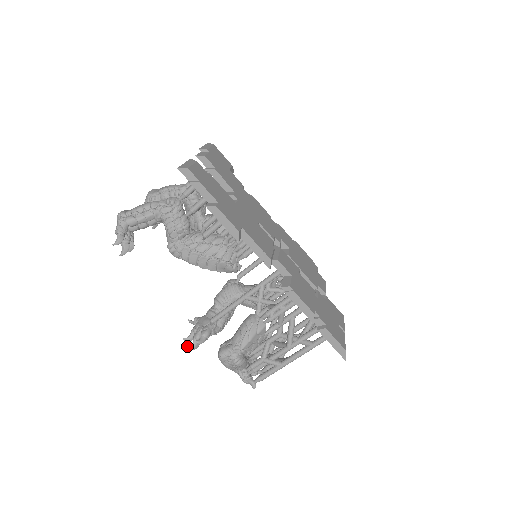
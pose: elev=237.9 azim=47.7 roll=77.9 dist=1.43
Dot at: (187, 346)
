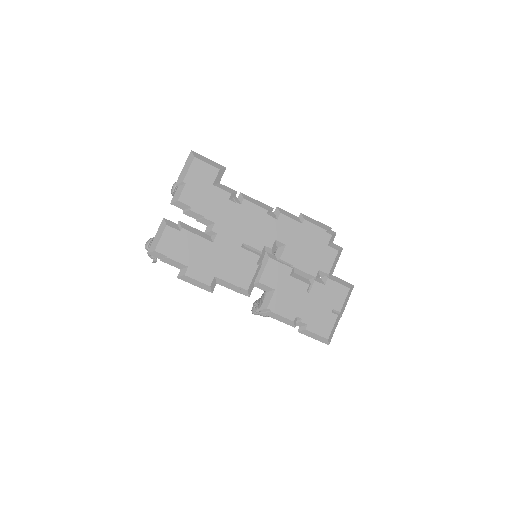
Dot at: occluded
